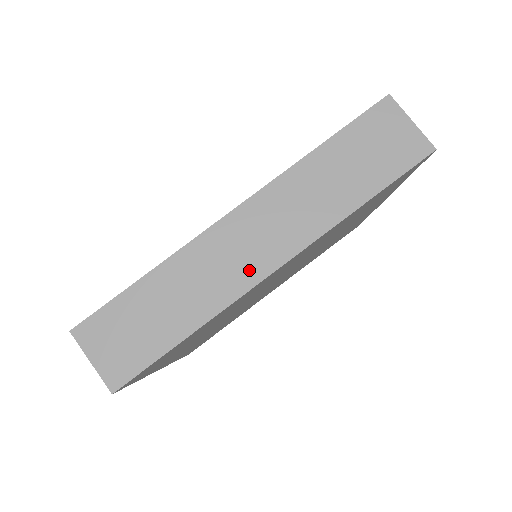
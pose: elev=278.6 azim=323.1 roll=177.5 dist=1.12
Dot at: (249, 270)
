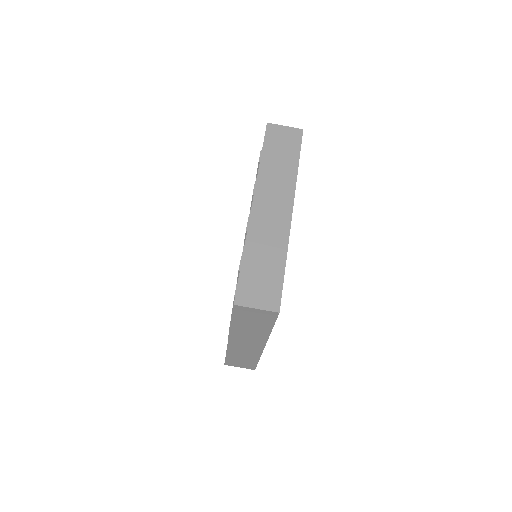
Dot at: (256, 349)
